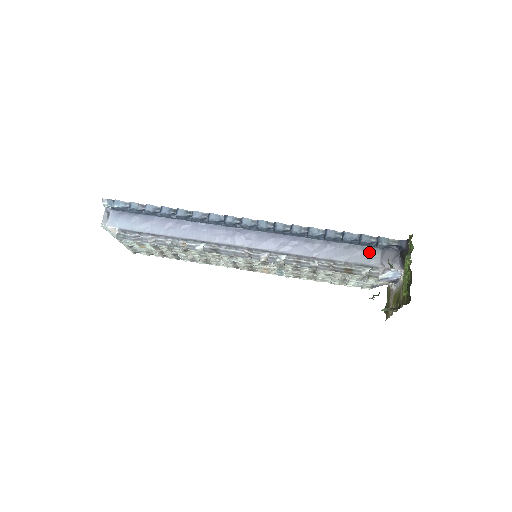
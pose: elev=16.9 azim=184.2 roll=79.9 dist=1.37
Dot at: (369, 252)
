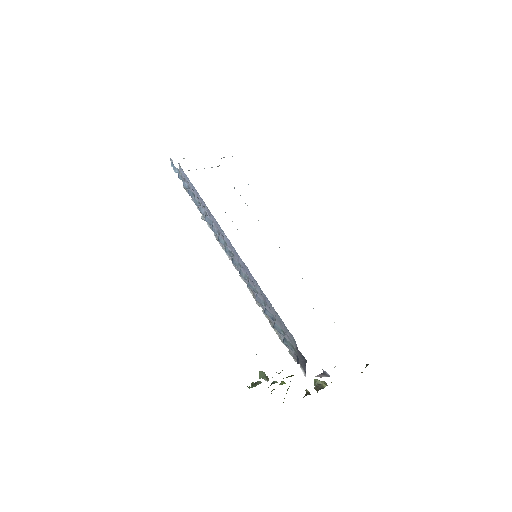
Dot at: (289, 337)
